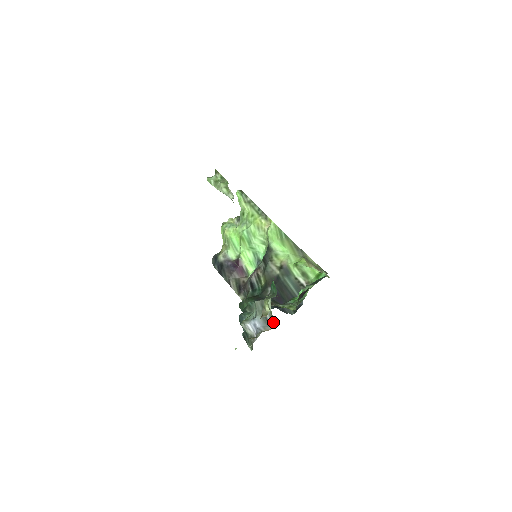
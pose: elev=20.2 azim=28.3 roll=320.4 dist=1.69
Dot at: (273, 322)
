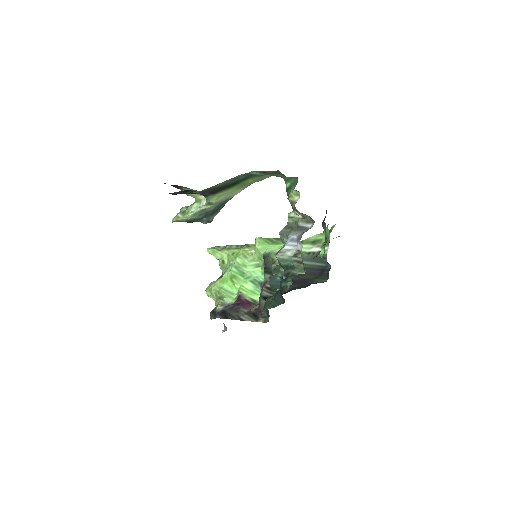
Dot at: (310, 222)
